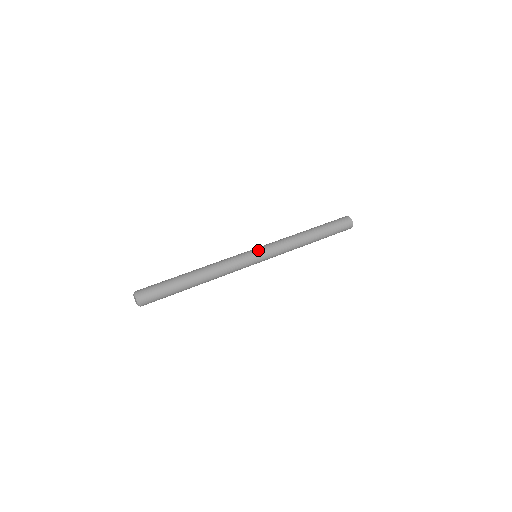
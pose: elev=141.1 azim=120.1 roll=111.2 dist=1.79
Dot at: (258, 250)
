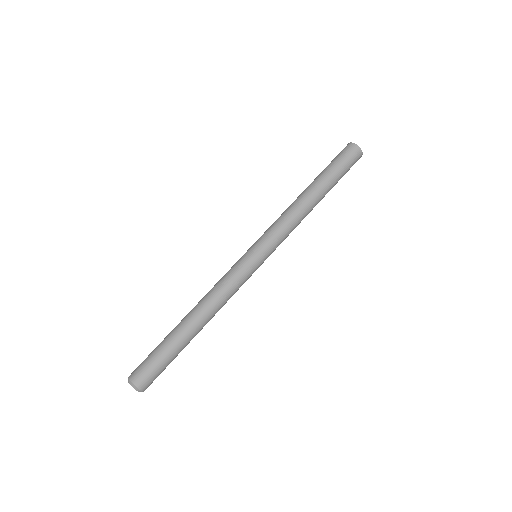
Dot at: (258, 251)
